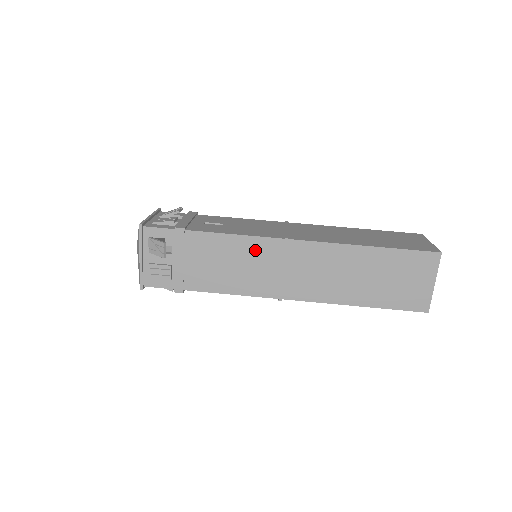
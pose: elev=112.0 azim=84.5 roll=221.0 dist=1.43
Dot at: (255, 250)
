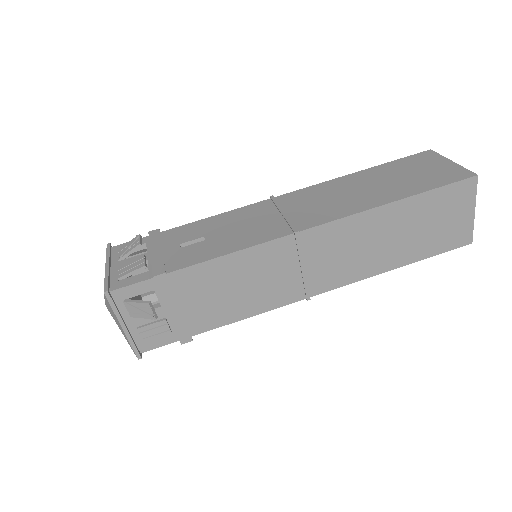
Dot at: (262, 260)
